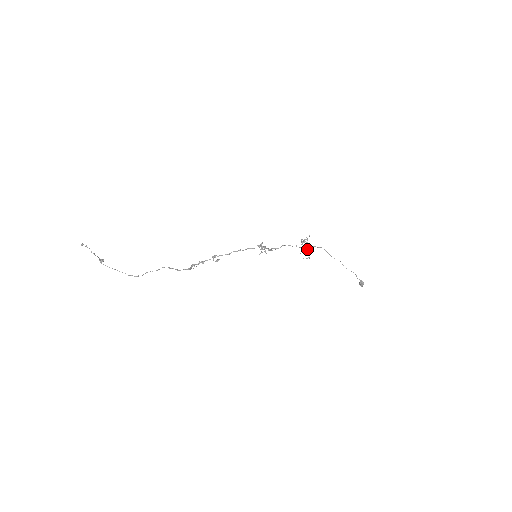
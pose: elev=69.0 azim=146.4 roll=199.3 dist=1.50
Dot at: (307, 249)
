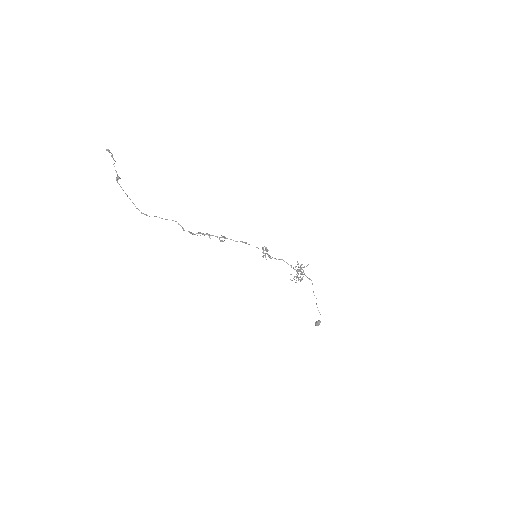
Dot at: (298, 274)
